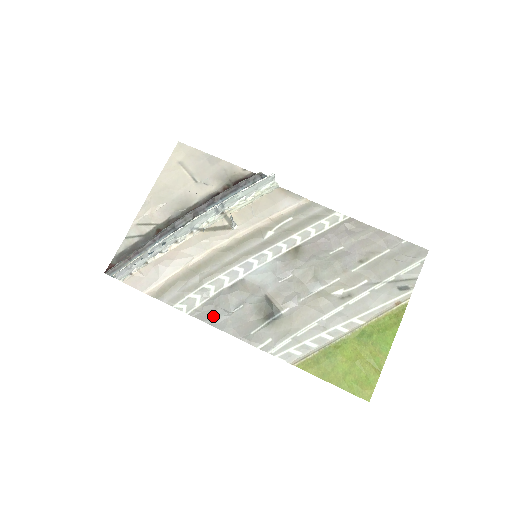
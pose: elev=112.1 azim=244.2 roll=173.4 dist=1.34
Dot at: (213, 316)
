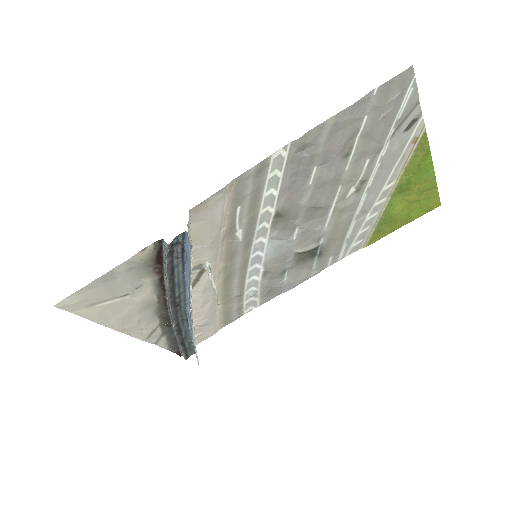
Dot at: (276, 292)
